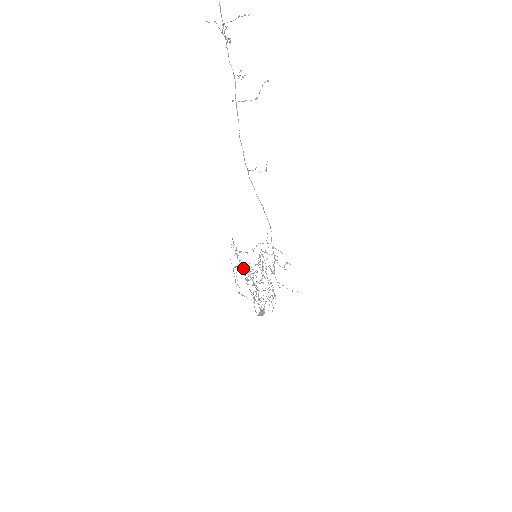
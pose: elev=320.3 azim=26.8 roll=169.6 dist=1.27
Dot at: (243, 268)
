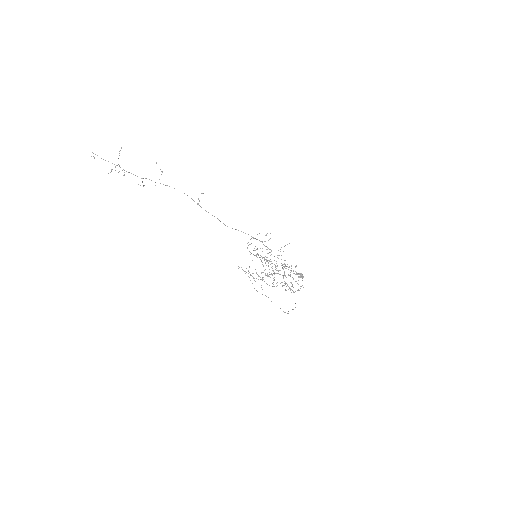
Dot at: occluded
